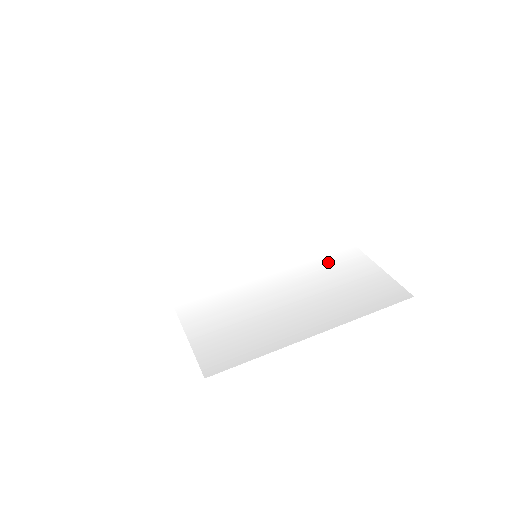
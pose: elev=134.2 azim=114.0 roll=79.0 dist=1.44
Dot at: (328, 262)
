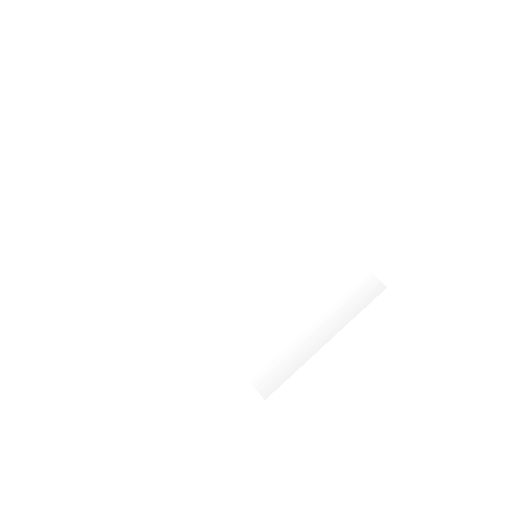
Dot at: (318, 256)
